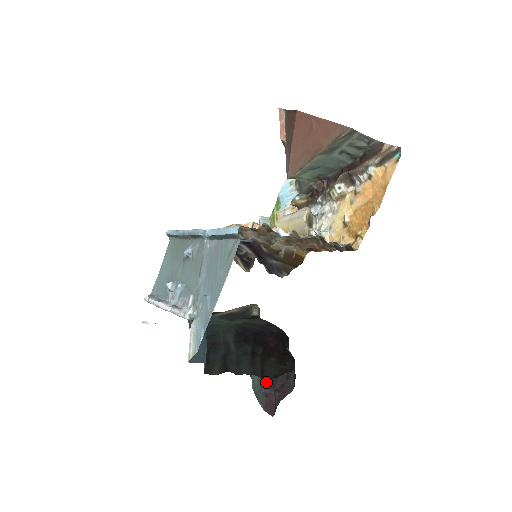
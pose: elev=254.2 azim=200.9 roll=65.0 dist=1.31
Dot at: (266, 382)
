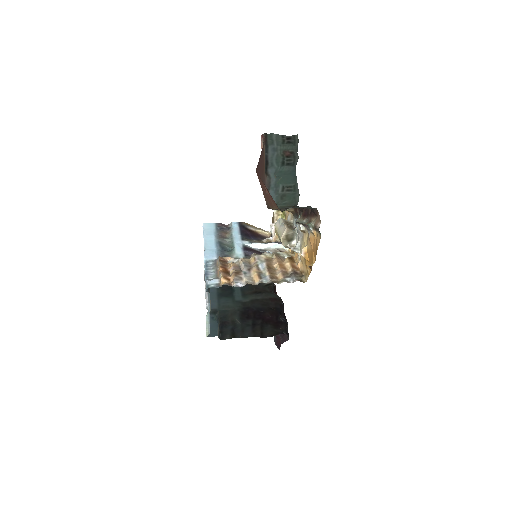
Dot at: occluded
